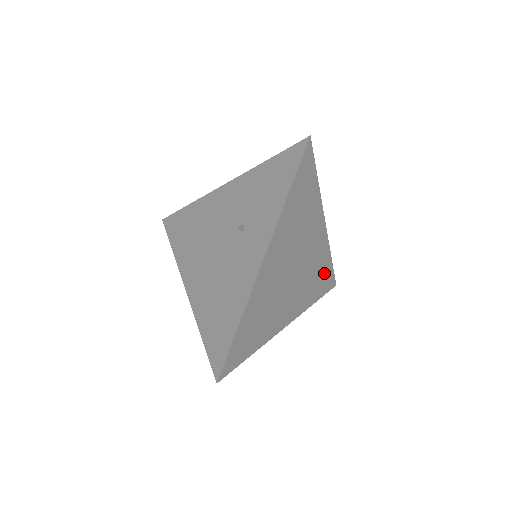
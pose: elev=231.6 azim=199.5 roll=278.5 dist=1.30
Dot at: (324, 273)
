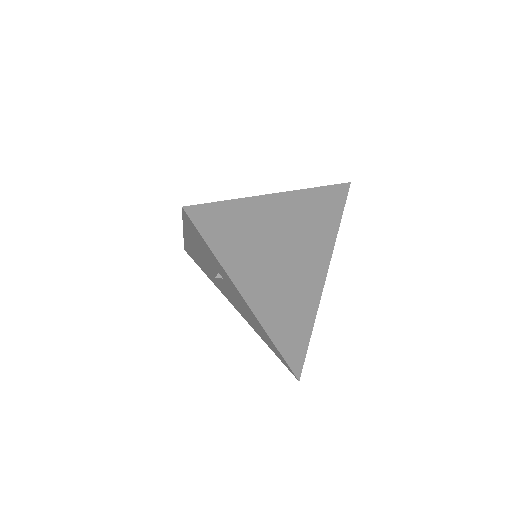
Dot at: (324, 204)
